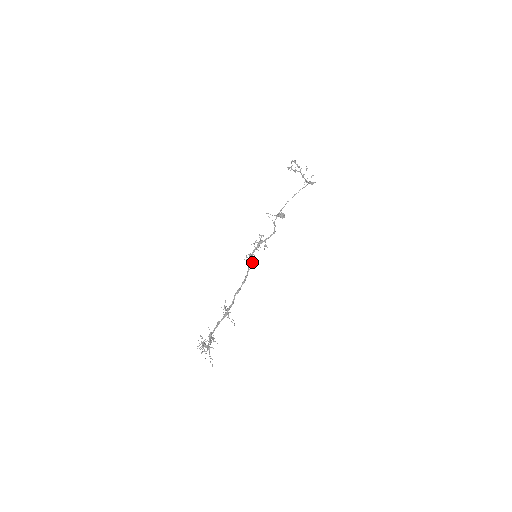
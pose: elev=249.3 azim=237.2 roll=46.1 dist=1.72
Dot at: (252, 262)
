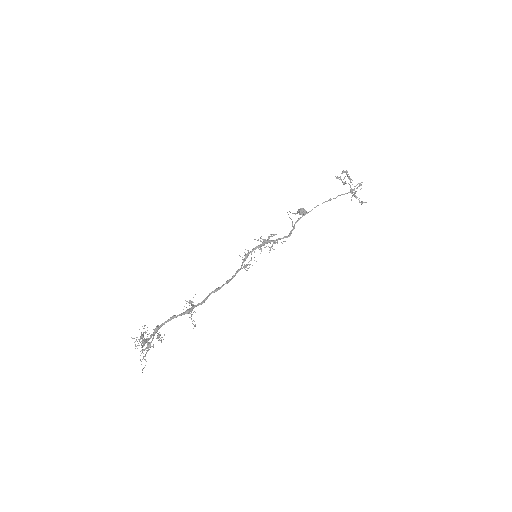
Dot at: occluded
